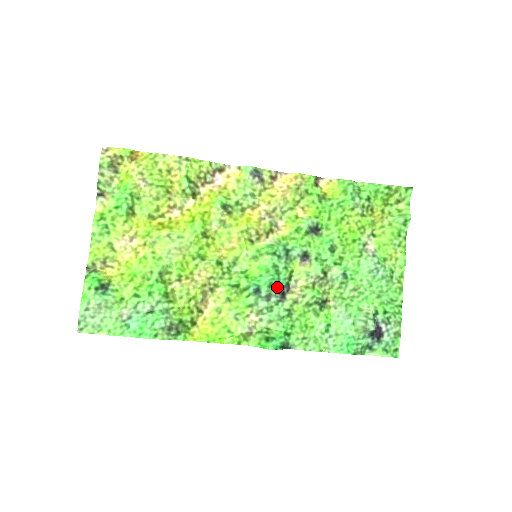
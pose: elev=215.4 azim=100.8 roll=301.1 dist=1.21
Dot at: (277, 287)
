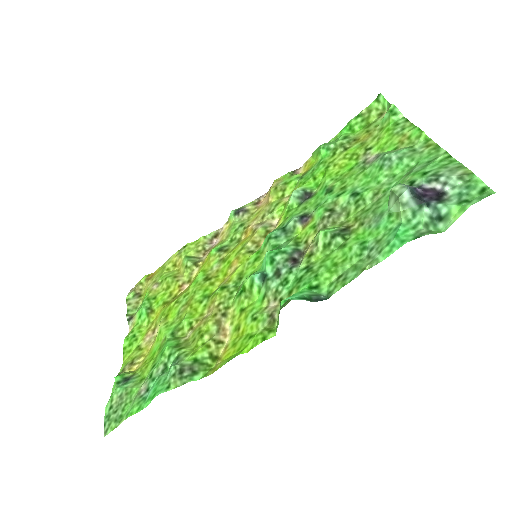
Dot at: (281, 257)
